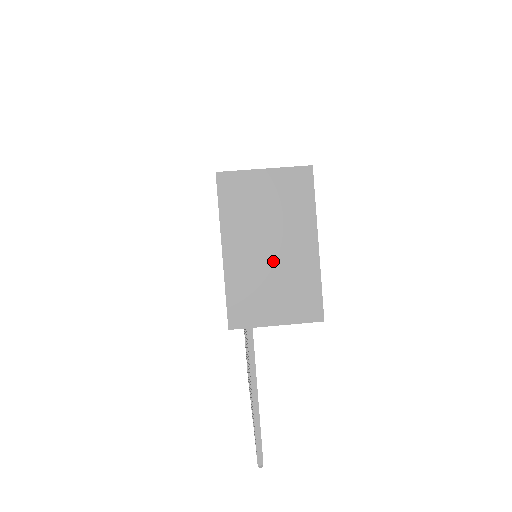
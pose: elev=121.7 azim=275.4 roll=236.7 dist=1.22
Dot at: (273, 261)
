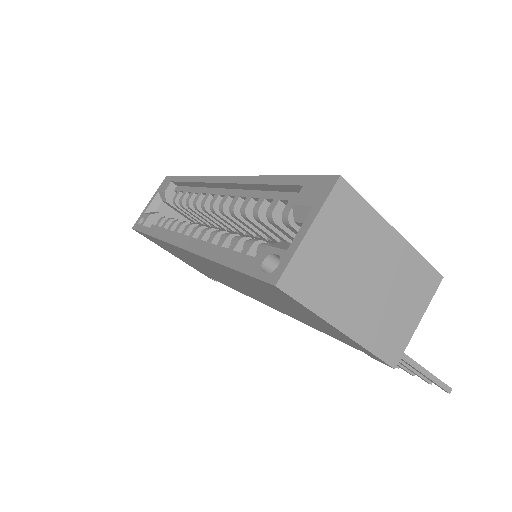
Dot at: (380, 287)
